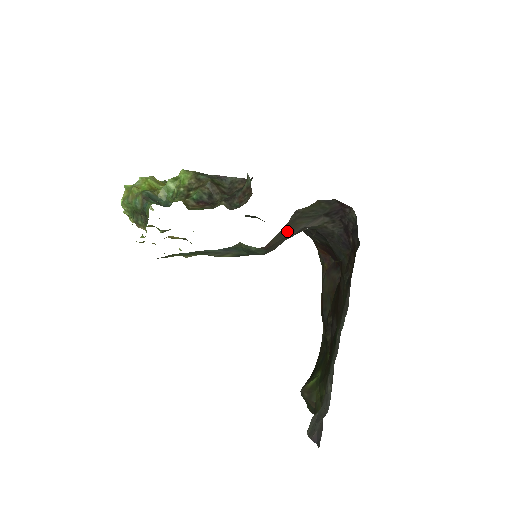
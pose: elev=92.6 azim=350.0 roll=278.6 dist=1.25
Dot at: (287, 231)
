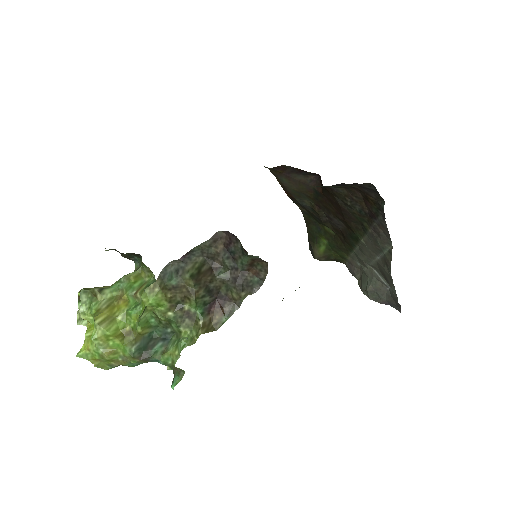
Dot at: occluded
